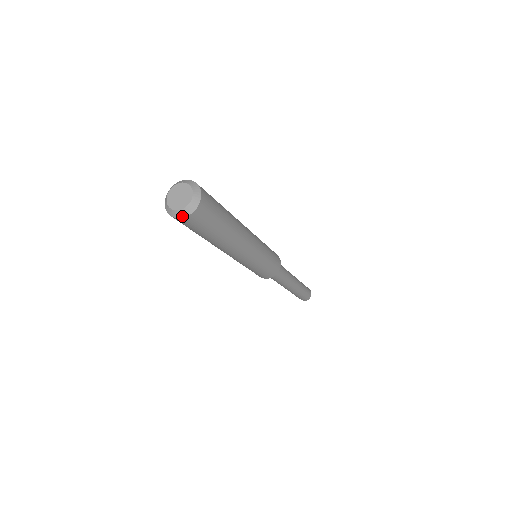
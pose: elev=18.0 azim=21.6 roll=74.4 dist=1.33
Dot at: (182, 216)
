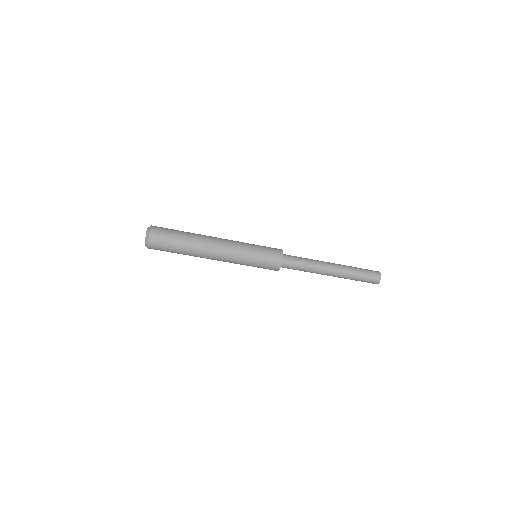
Dot at: (147, 245)
